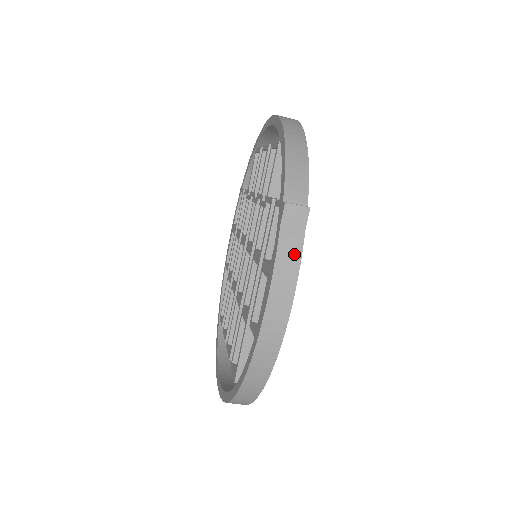
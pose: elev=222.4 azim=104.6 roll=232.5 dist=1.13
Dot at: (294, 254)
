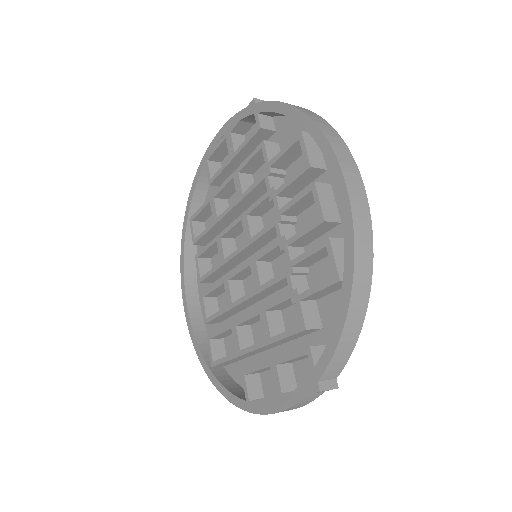
Dot at: (306, 402)
